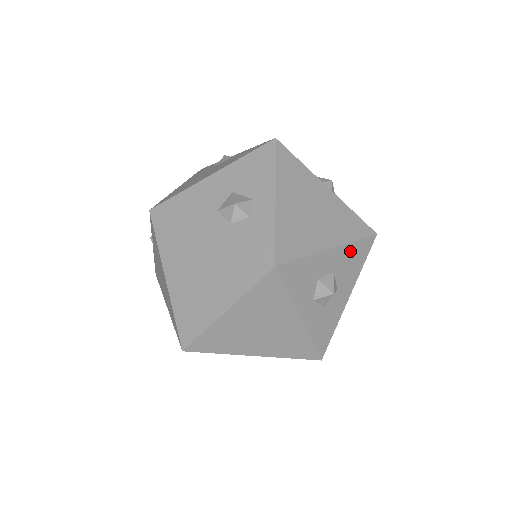
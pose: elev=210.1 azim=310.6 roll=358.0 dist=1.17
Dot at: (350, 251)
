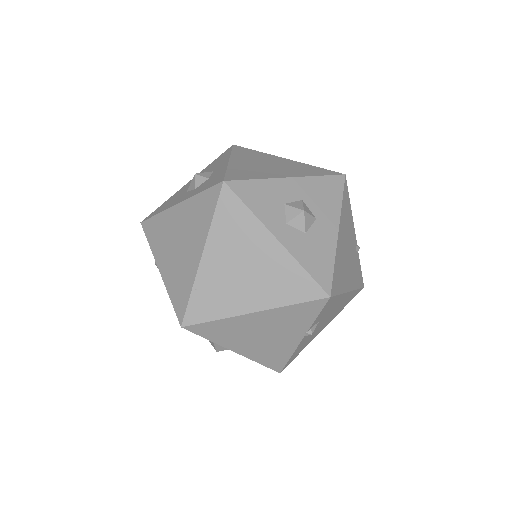
Dot at: (316, 184)
